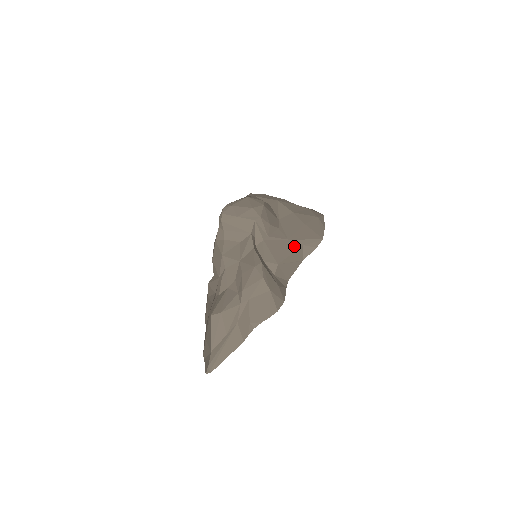
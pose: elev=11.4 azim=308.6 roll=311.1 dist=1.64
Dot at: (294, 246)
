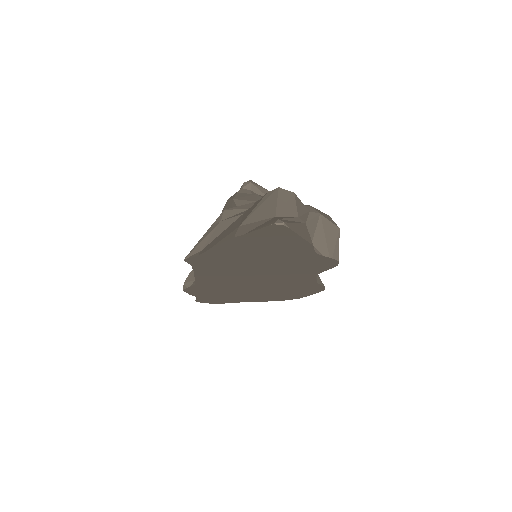
Dot at: occluded
